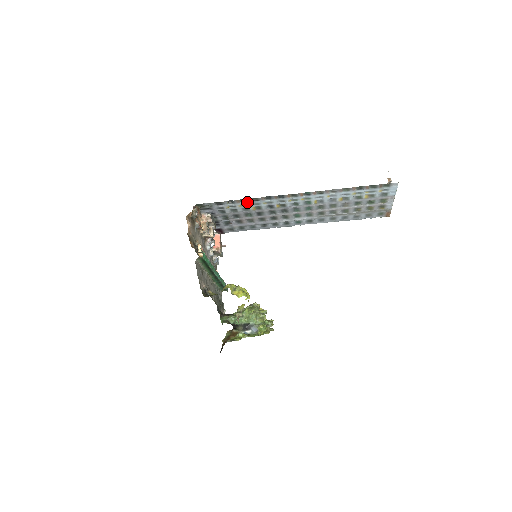
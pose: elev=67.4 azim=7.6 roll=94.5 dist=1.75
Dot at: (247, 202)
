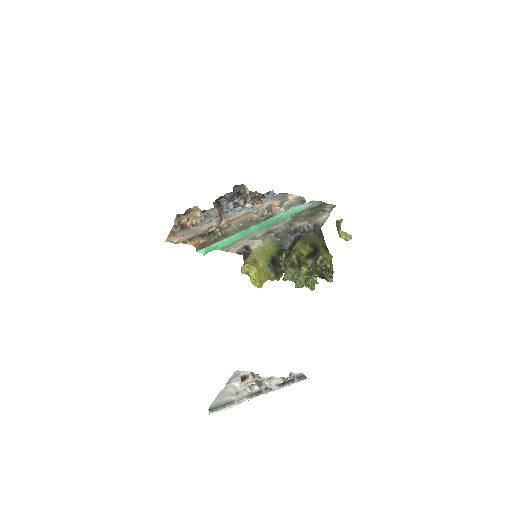
Dot at: occluded
